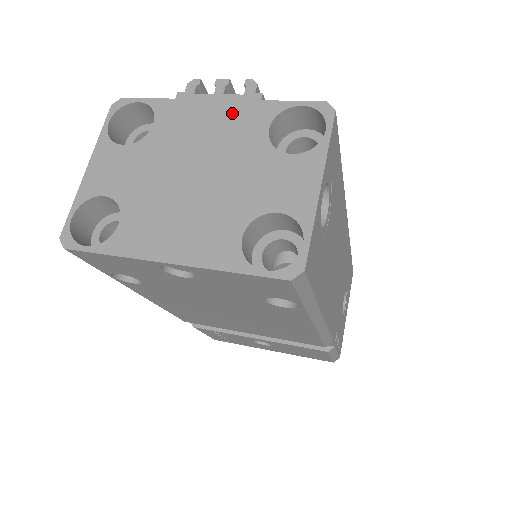
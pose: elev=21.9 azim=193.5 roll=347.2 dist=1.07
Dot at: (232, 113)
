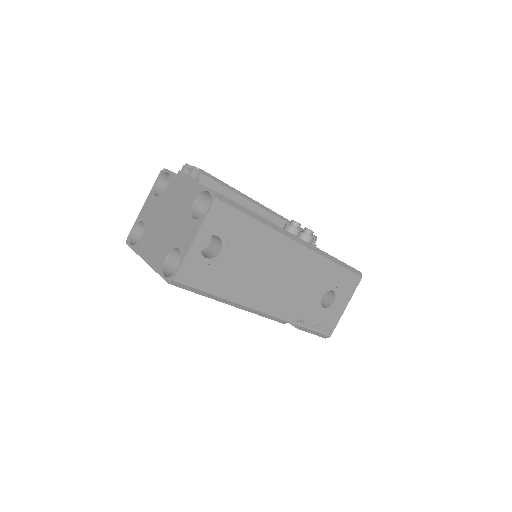
Dot at: (188, 188)
